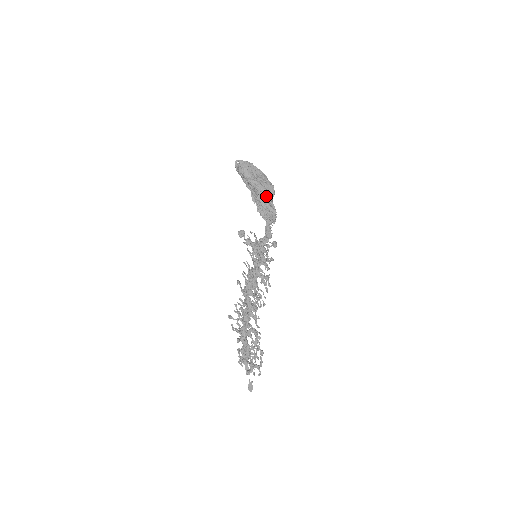
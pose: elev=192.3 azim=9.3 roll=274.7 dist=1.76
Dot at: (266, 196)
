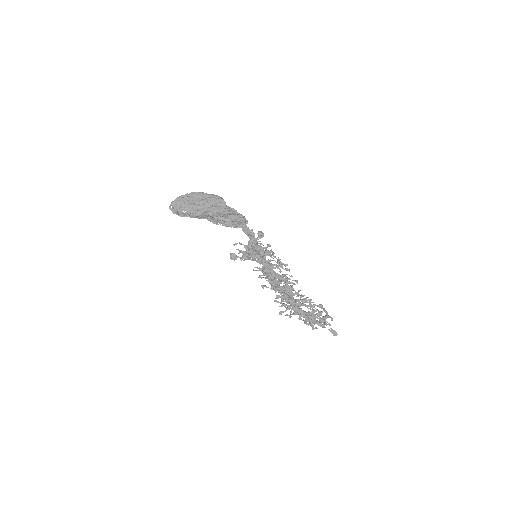
Dot at: (223, 212)
